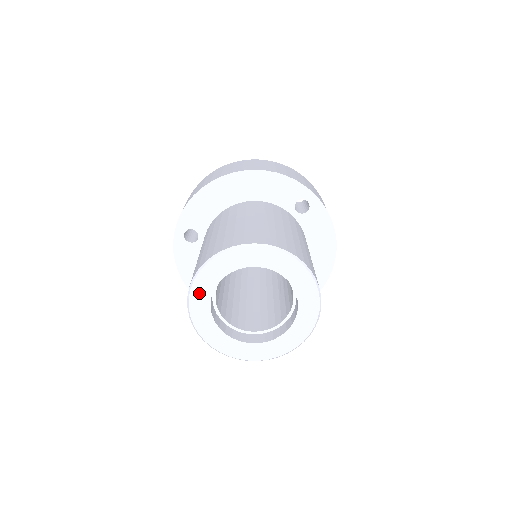
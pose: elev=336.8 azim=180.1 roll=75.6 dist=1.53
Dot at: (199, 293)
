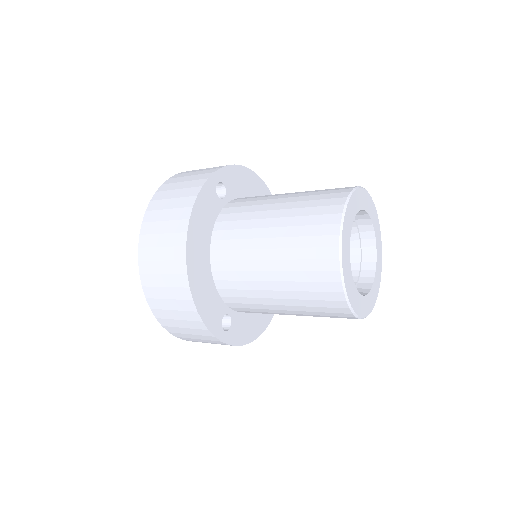
Dot at: (354, 202)
